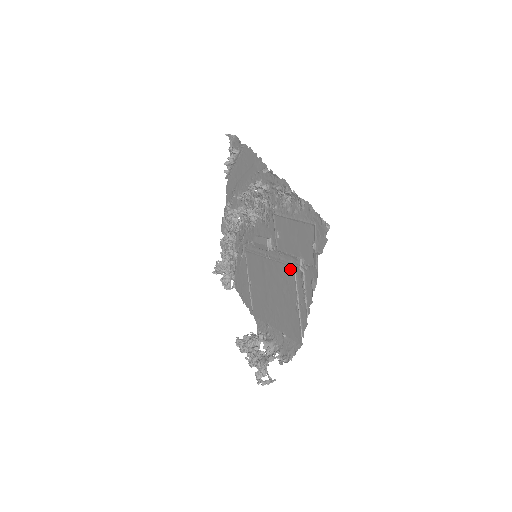
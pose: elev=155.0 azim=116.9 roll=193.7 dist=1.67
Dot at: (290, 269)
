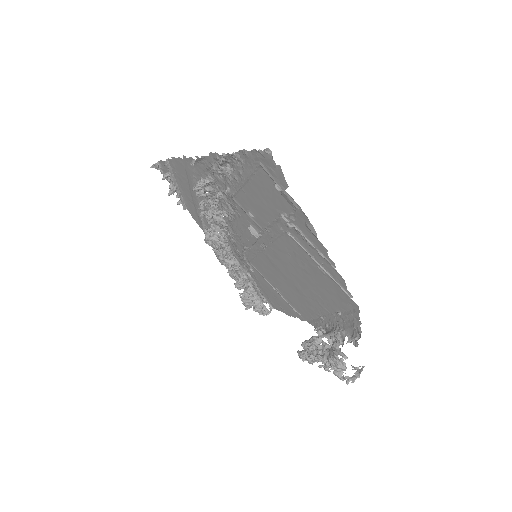
Dot at: (285, 237)
